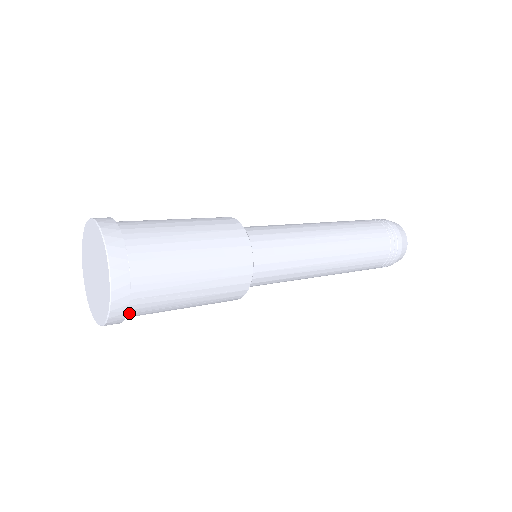
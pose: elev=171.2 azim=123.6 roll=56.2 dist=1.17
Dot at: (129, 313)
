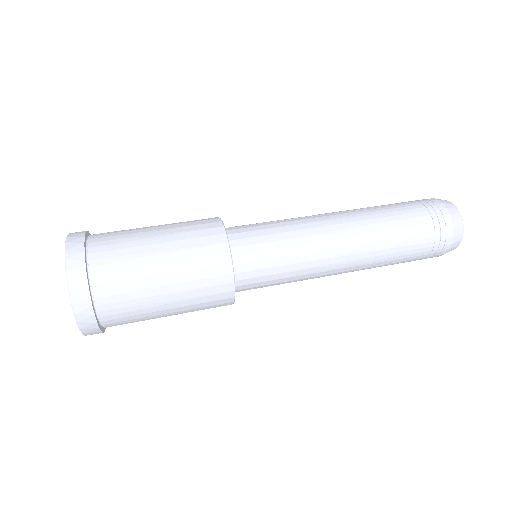
Dot at: occluded
